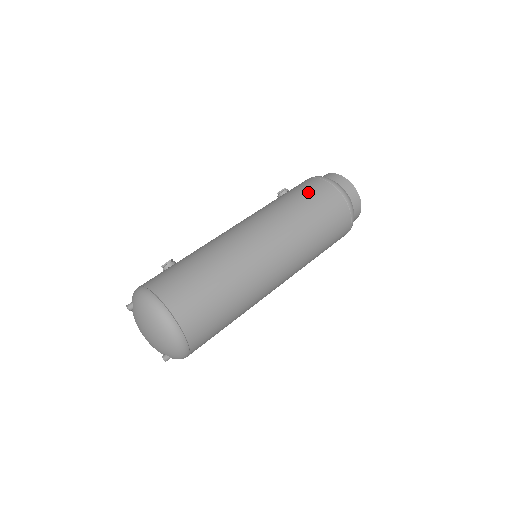
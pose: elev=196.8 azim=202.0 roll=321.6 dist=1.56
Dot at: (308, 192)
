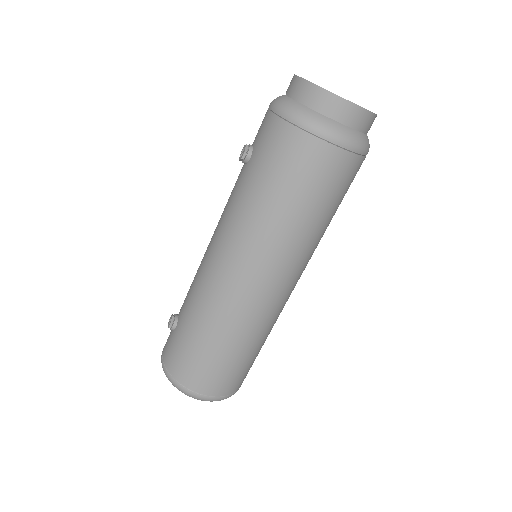
Dot at: (277, 167)
